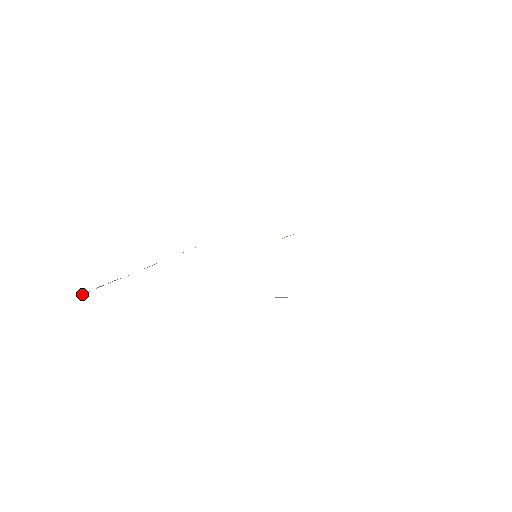
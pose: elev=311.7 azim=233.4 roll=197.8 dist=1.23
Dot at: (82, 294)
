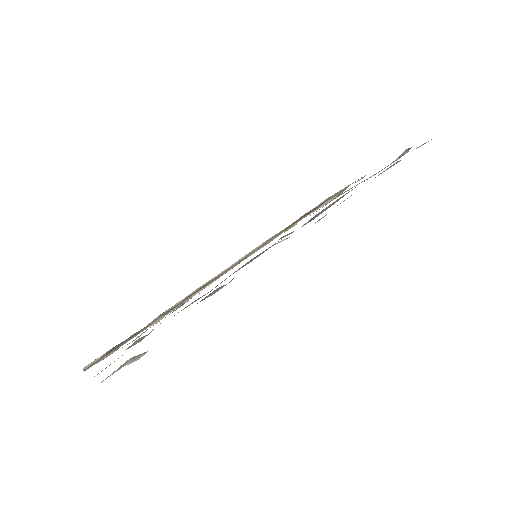
Dot at: (83, 369)
